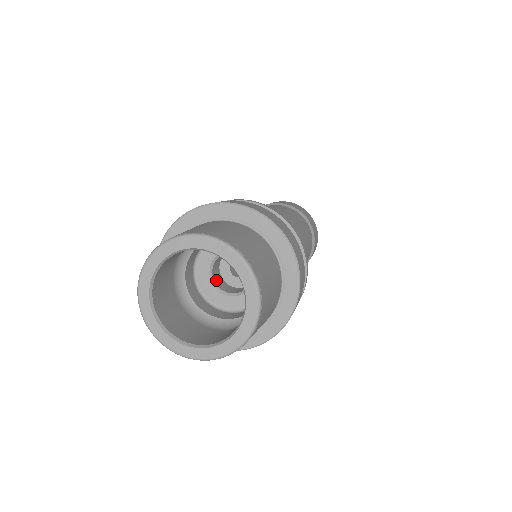
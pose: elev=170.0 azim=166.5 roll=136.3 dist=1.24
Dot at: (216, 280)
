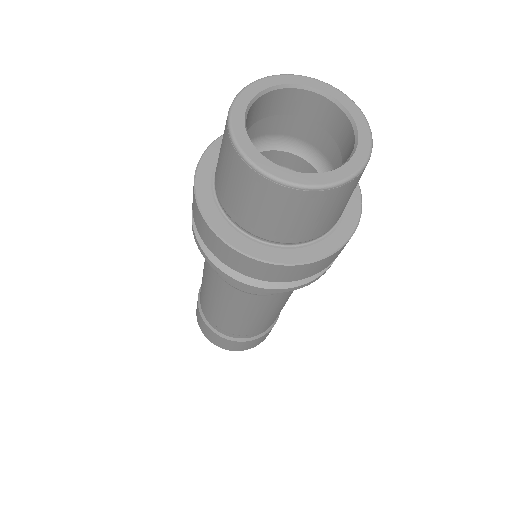
Dot at: occluded
